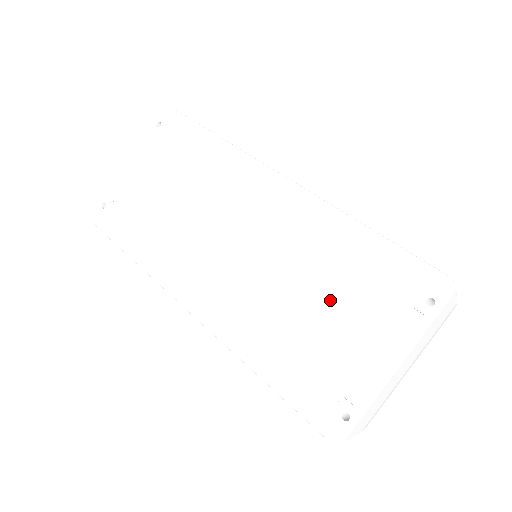
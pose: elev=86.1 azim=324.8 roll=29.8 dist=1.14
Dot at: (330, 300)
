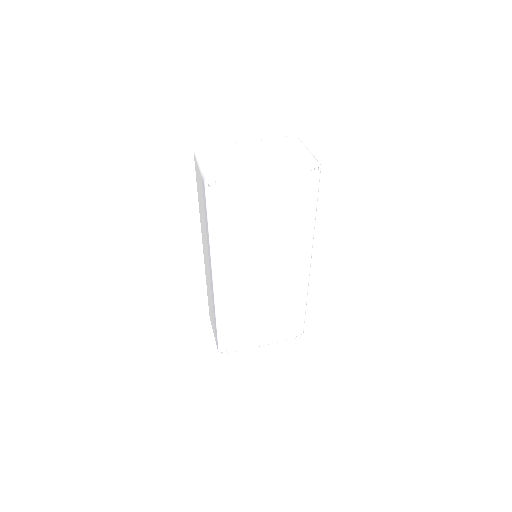
Dot at: occluded
